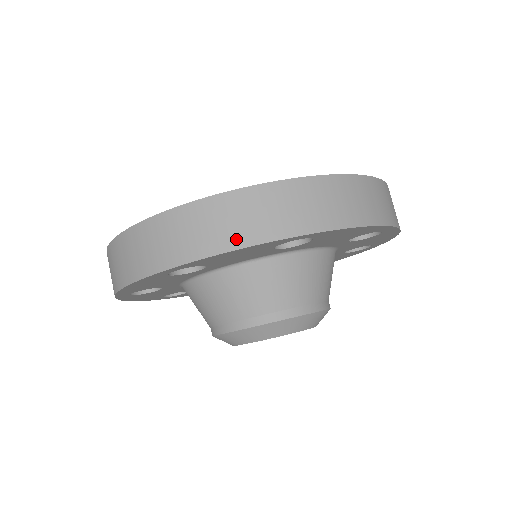
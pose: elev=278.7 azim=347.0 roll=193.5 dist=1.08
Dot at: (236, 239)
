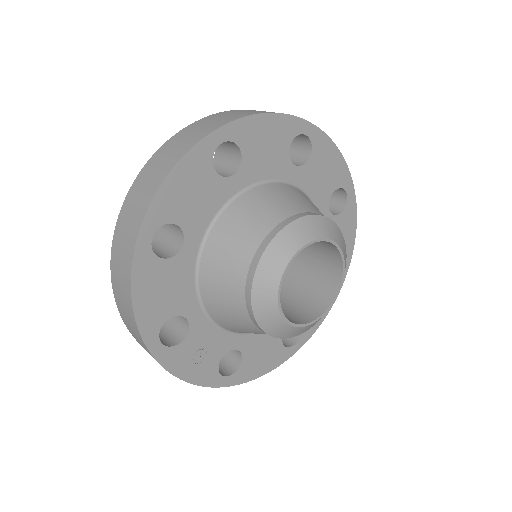
Dot at: occluded
